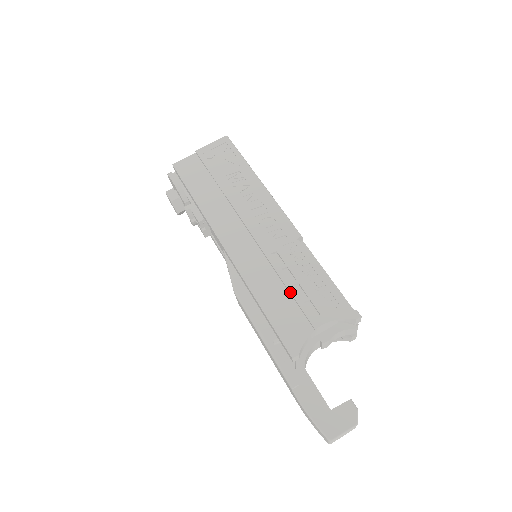
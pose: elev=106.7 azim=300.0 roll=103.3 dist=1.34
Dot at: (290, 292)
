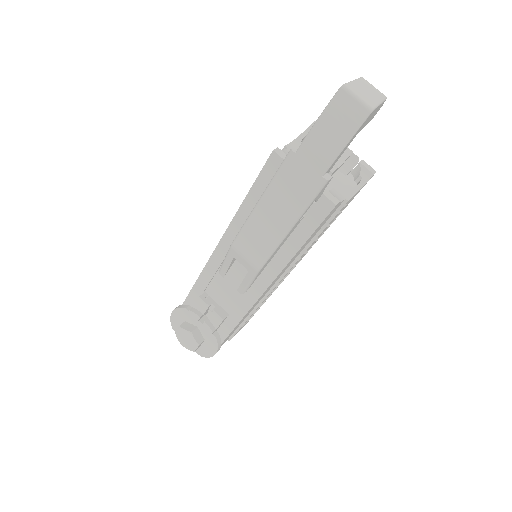
Dot at: occluded
